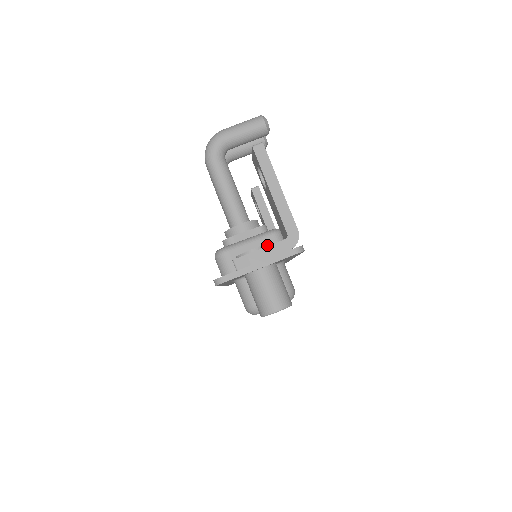
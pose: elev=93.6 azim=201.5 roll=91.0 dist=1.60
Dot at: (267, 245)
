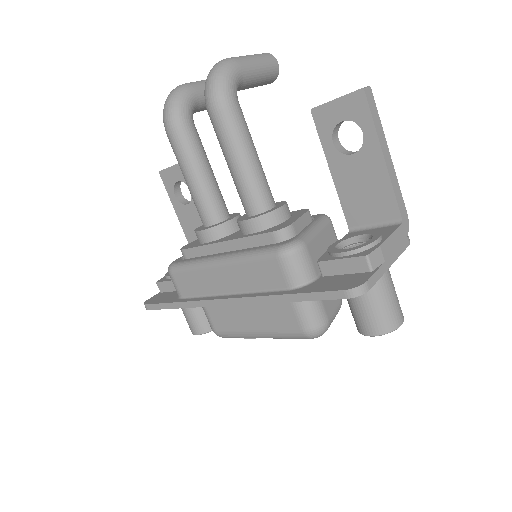
Dot at: (378, 233)
